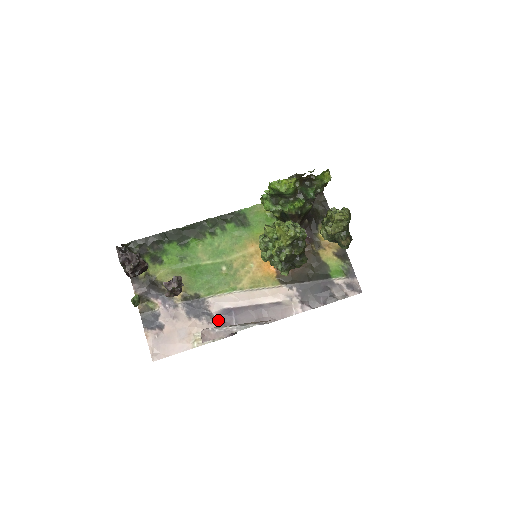
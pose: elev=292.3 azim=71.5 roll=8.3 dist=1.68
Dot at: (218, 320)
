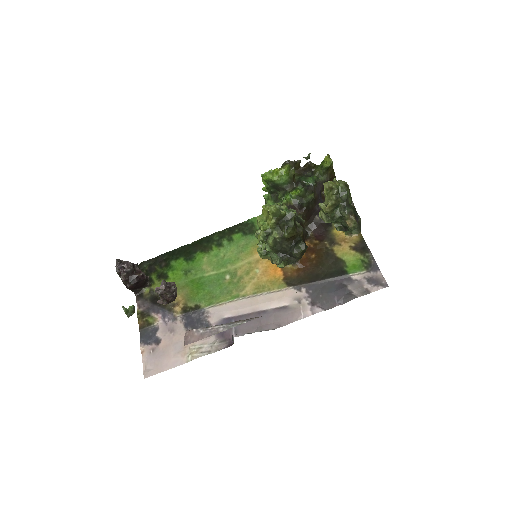
Dot at: occluded
